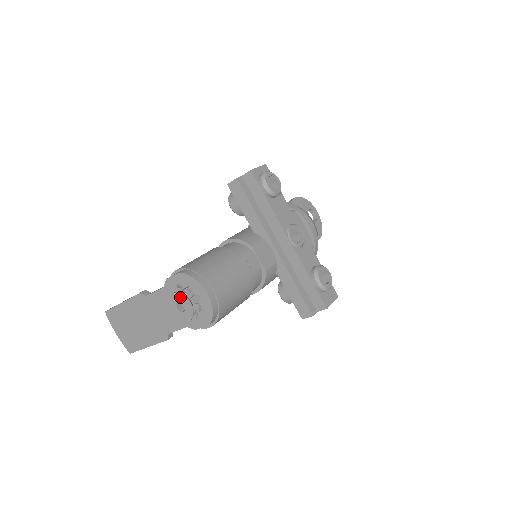
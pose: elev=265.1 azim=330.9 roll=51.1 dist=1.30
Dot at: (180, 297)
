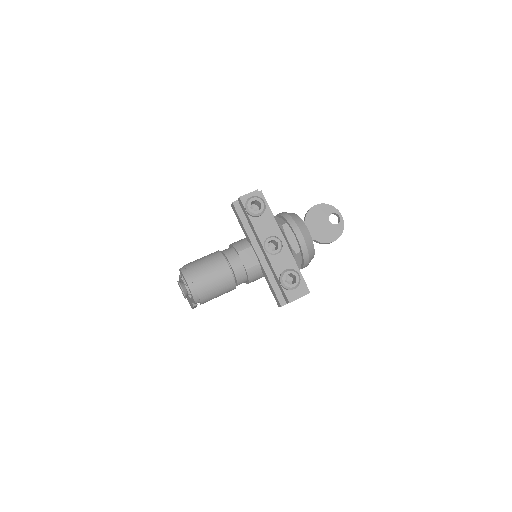
Dot at: (179, 284)
